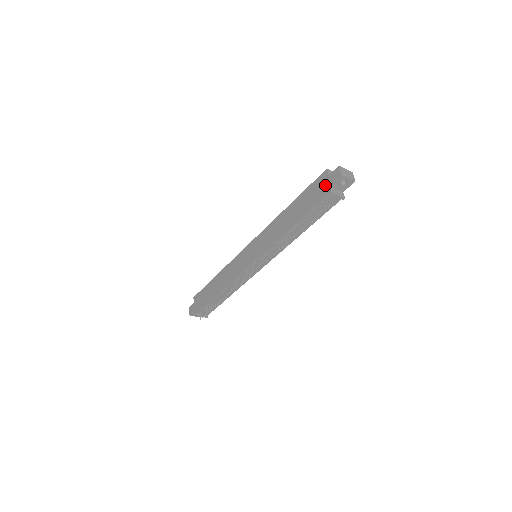
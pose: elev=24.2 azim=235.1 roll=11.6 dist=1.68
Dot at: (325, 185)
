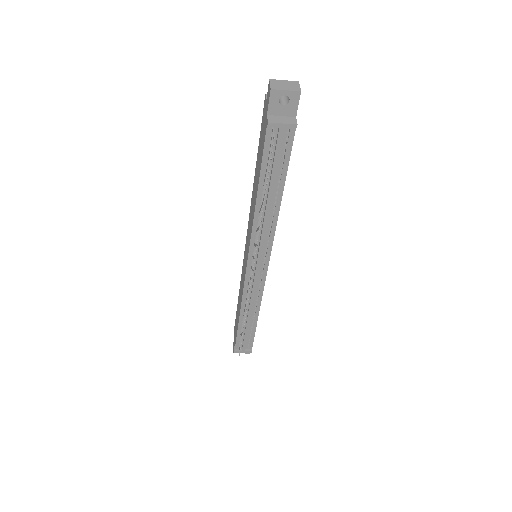
Dot at: (265, 117)
